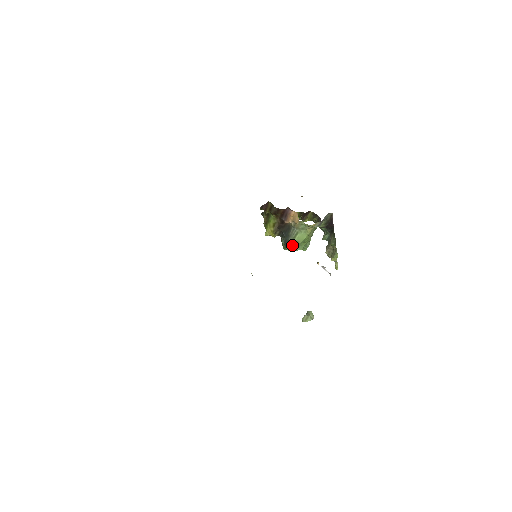
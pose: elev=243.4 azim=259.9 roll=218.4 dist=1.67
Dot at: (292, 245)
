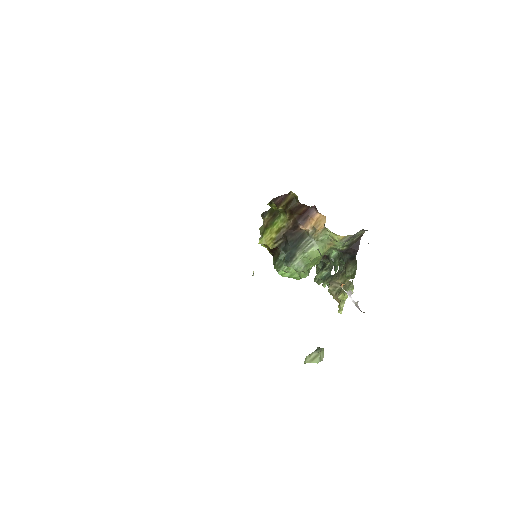
Dot at: (299, 261)
